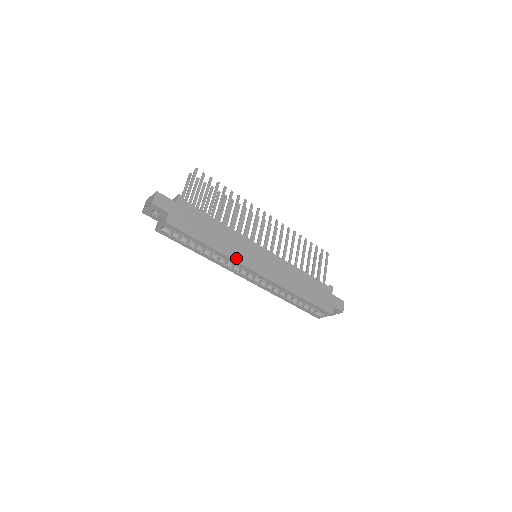
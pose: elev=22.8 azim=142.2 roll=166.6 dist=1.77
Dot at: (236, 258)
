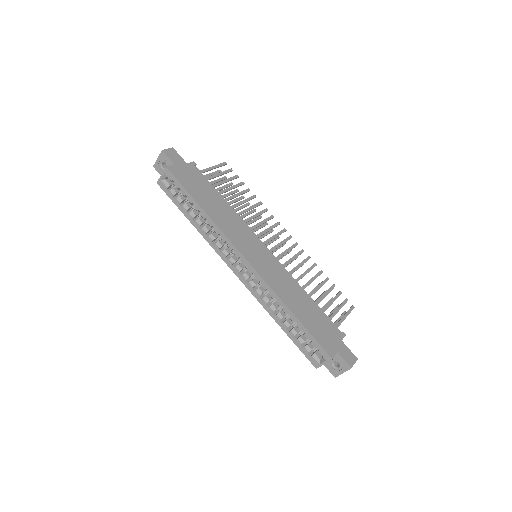
Dot at: (227, 233)
